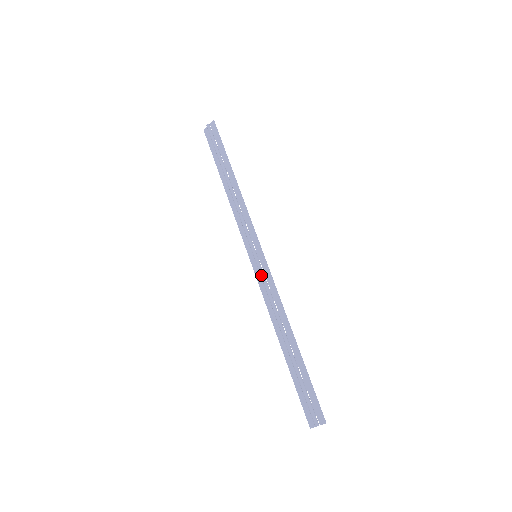
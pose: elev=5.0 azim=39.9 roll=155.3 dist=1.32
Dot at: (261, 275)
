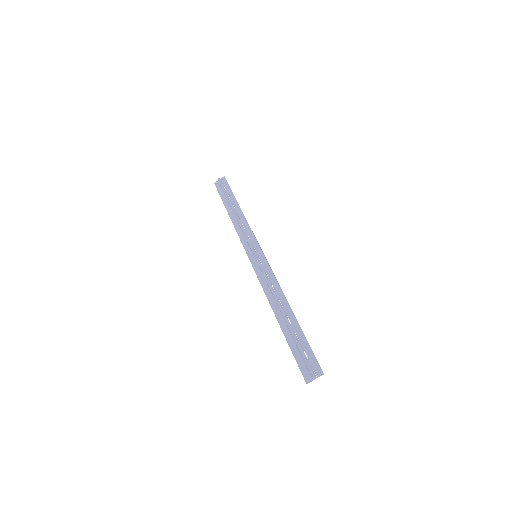
Dot at: (261, 267)
